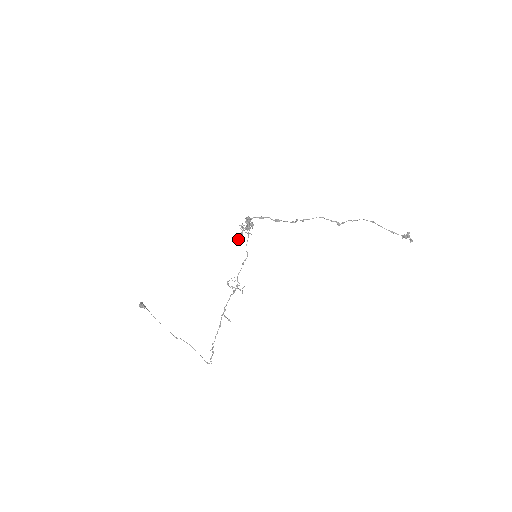
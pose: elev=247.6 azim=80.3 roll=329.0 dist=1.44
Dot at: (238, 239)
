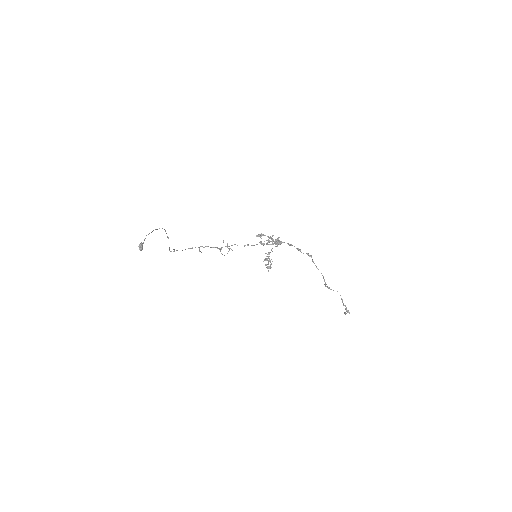
Dot at: occluded
